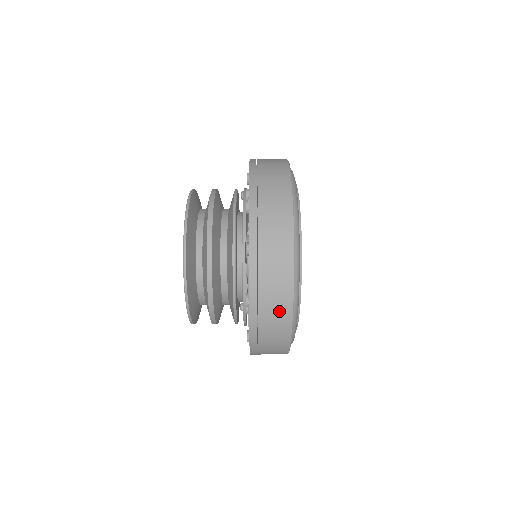
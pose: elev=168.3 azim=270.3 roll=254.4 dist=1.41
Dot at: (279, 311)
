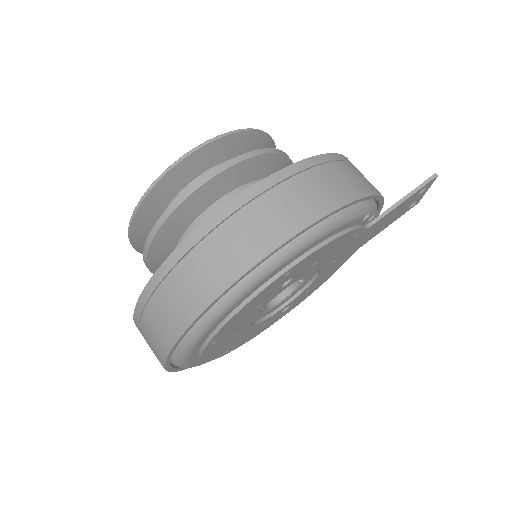
Dot at: occluded
